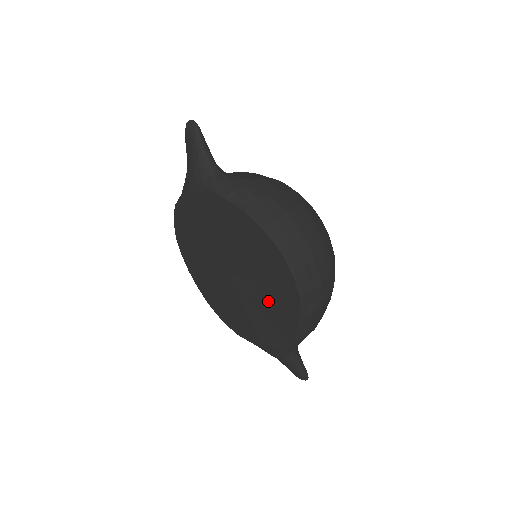
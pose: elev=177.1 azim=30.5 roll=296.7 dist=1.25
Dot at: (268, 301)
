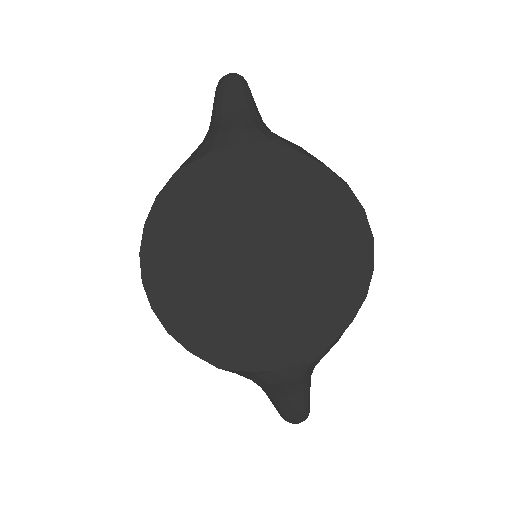
Dot at: (317, 287)
